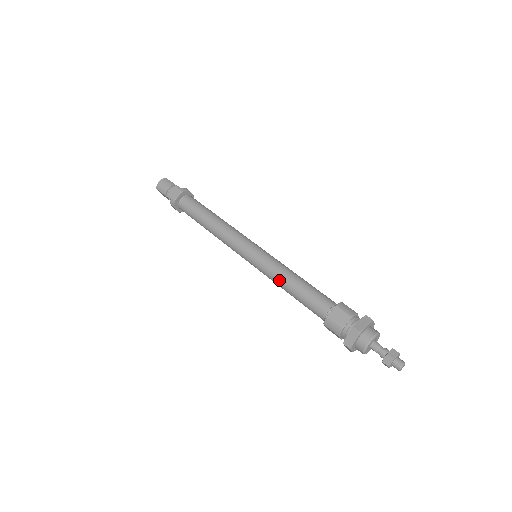
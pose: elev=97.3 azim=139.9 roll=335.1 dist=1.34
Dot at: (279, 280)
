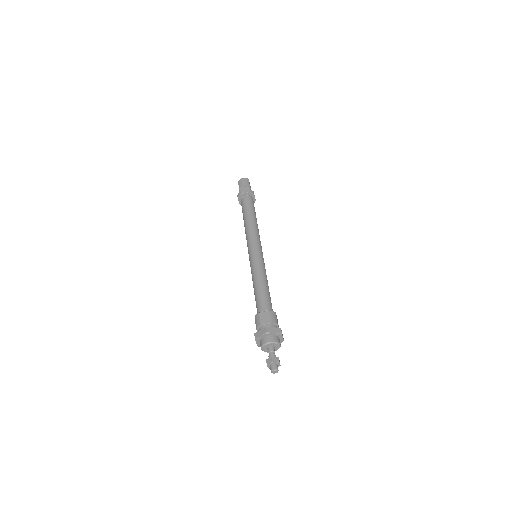
Dot at: (254, 276)
